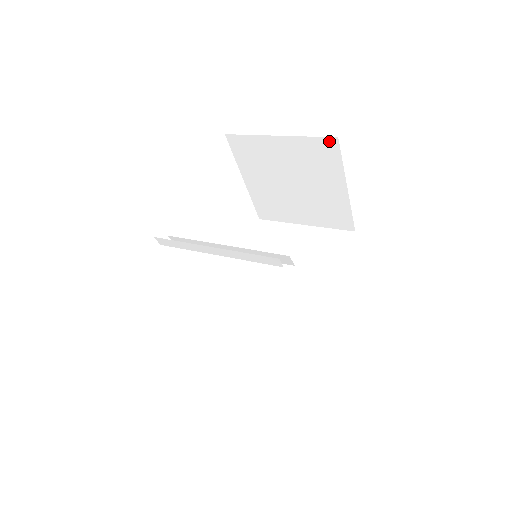
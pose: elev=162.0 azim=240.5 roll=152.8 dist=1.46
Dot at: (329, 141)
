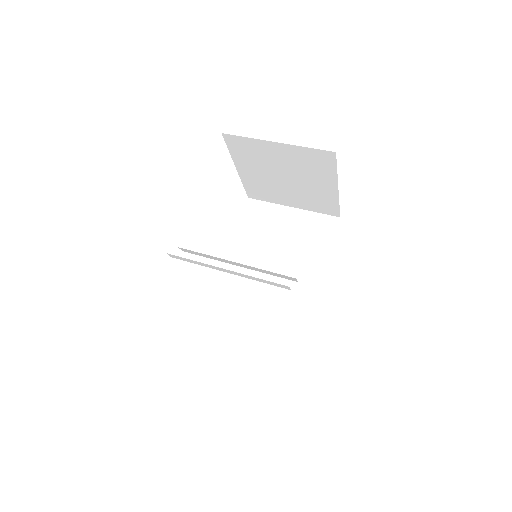
Dot at: (327, 153)
